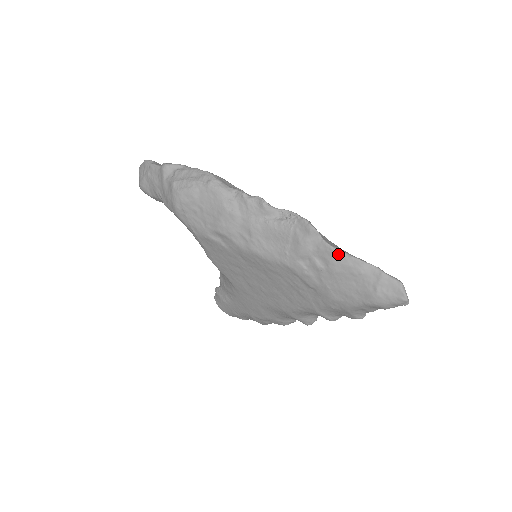
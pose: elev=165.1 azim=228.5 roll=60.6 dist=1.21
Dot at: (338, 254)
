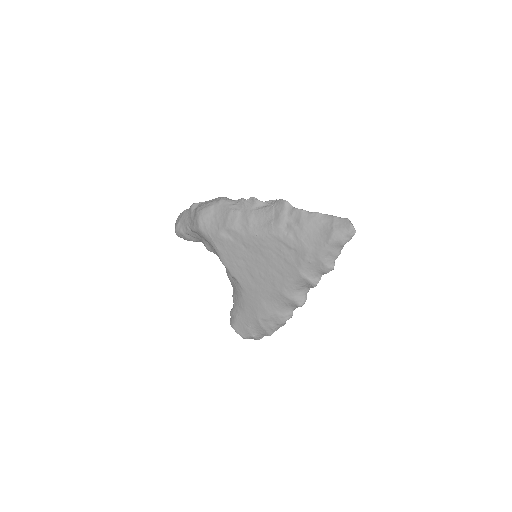
Dot at: (304, 212)
